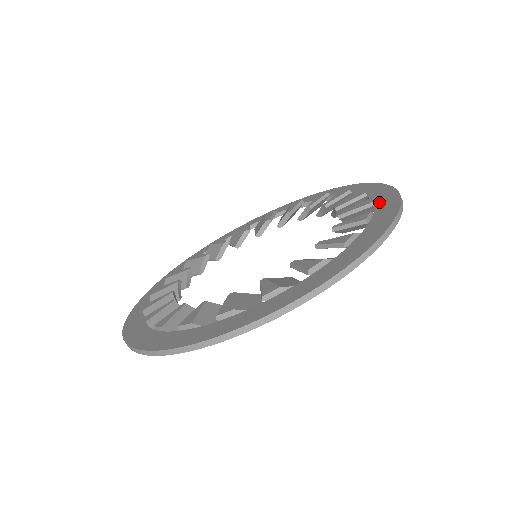
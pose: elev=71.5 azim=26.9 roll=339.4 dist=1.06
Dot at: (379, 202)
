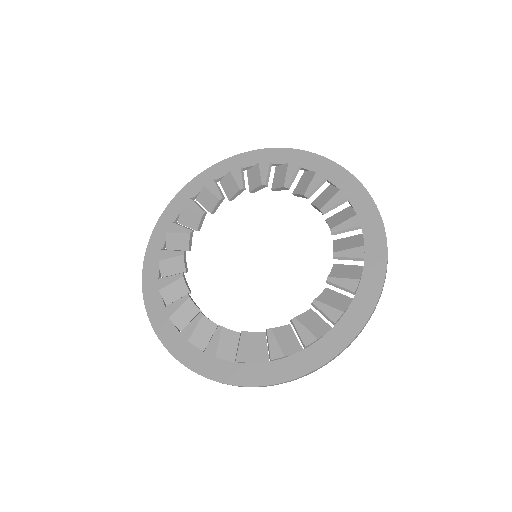
Dot at: (313, 349)
